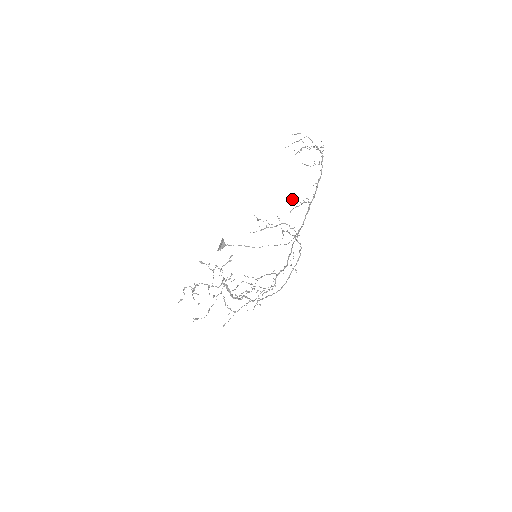
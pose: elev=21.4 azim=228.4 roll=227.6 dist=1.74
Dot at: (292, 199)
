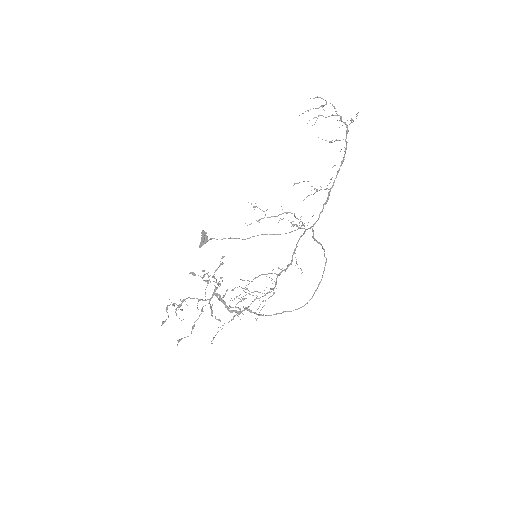
Dot at: occluded
